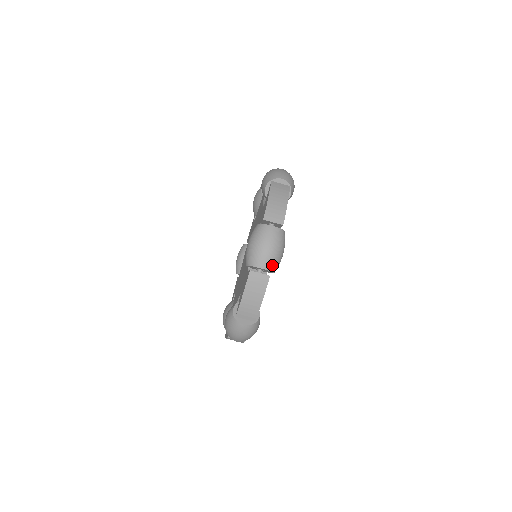
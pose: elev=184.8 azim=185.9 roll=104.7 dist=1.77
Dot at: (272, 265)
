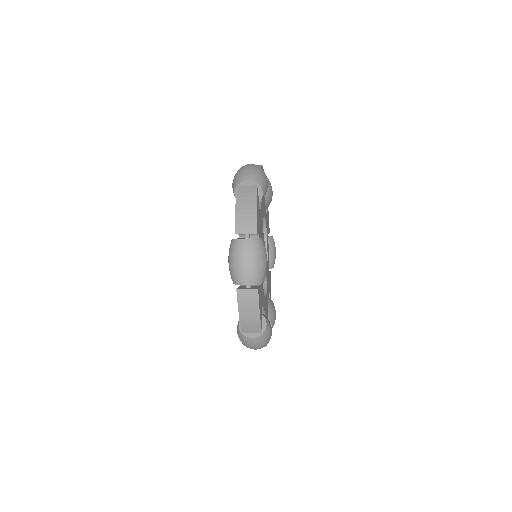
Dot at: (256, 278)
